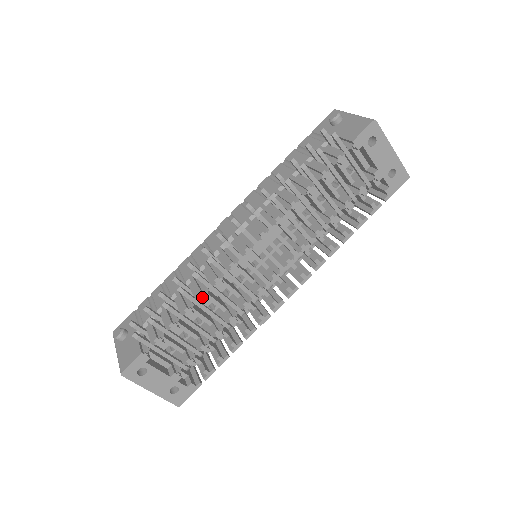
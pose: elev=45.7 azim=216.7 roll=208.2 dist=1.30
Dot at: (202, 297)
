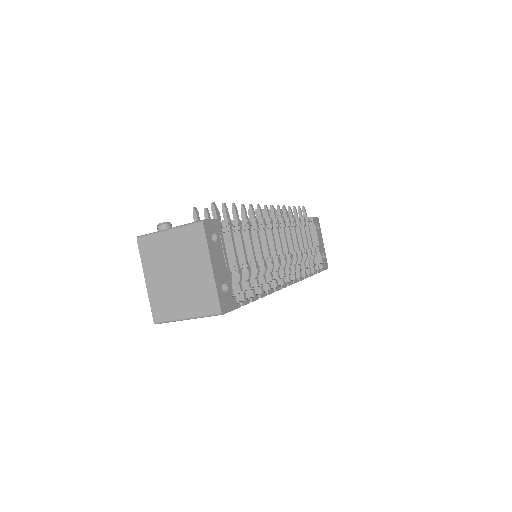
Dot at: (256, 222)
